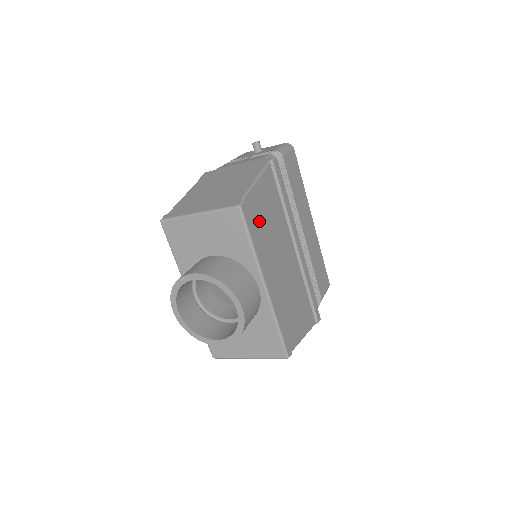
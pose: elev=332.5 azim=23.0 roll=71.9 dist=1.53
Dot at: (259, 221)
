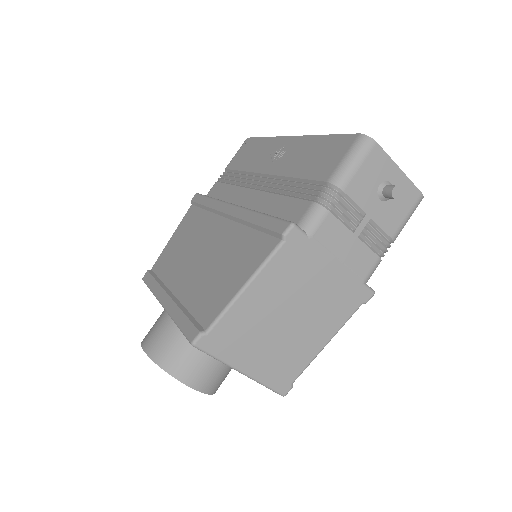
Dot at: occluded
